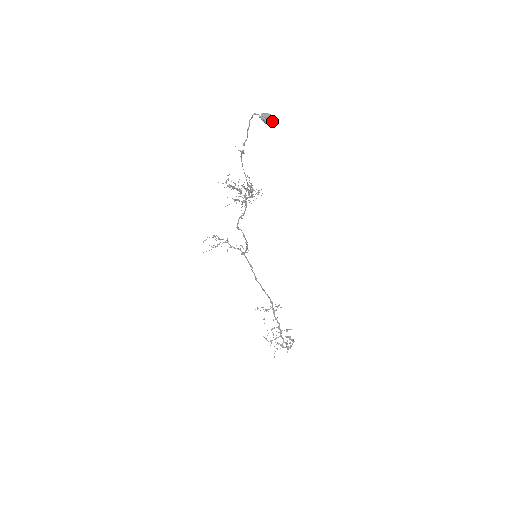
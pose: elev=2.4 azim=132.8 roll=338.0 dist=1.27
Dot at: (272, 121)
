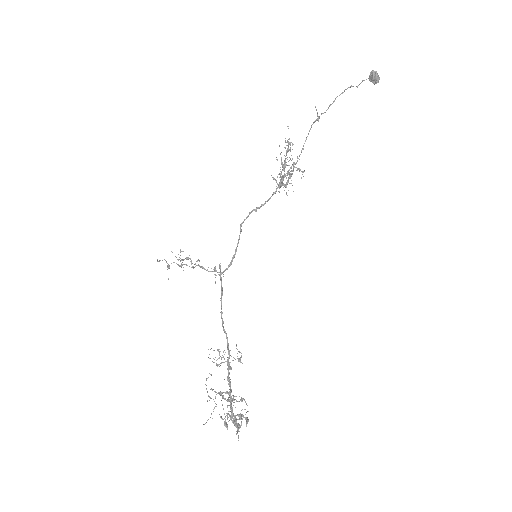
Dot at: (379, 78)
